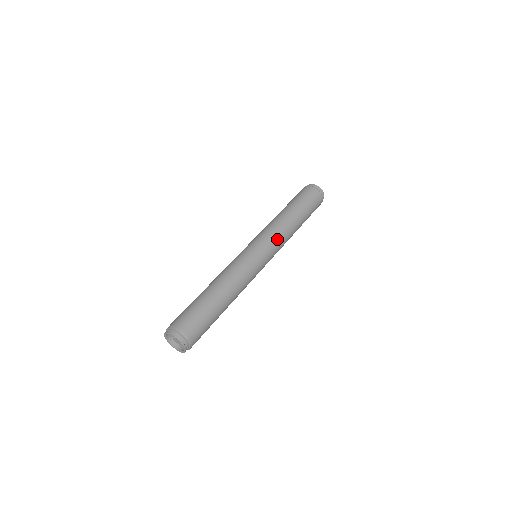
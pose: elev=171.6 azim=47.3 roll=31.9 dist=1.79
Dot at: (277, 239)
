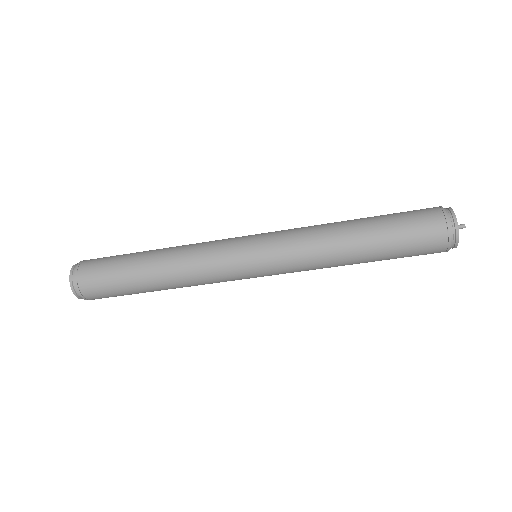
Dot at: (291, 240)
